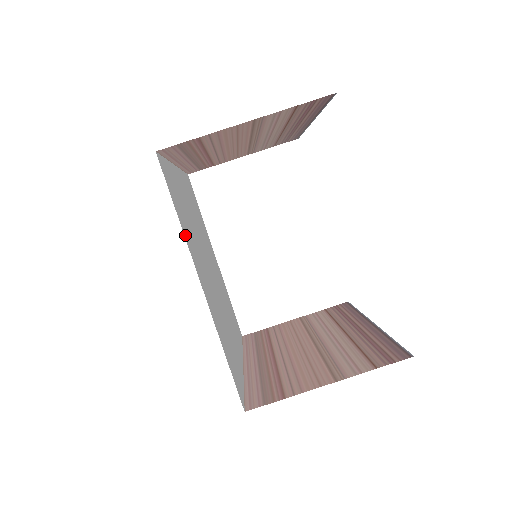
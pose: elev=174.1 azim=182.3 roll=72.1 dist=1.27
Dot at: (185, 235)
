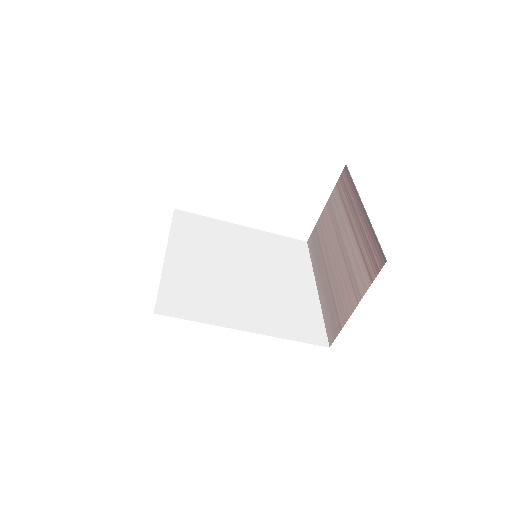
Dot at: (212, 321)
